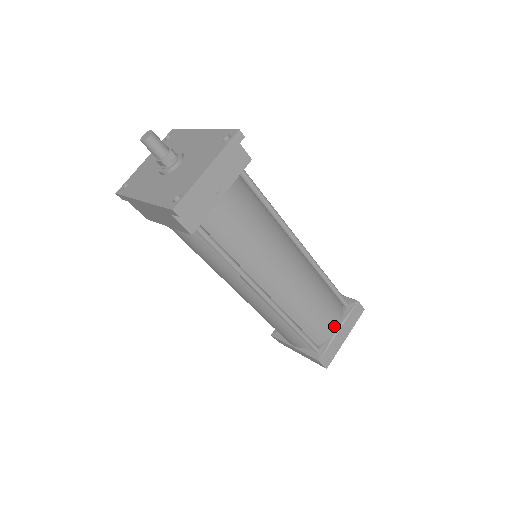
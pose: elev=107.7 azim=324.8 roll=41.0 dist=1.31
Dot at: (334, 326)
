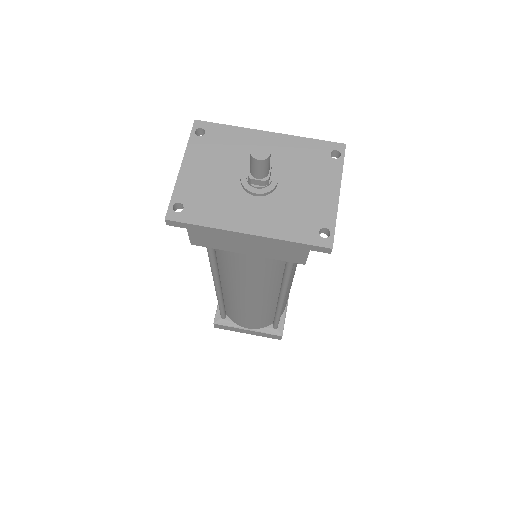
Dot at: occluded
